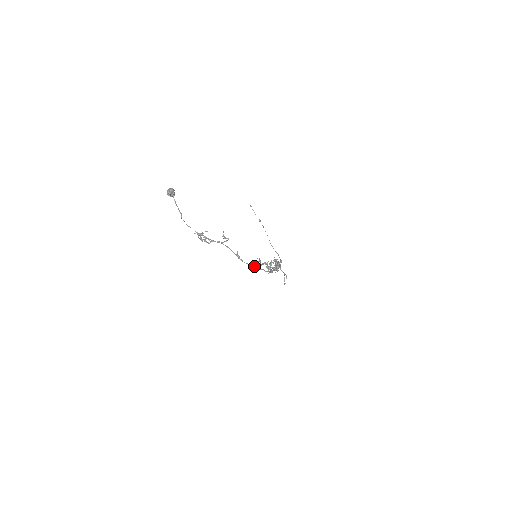
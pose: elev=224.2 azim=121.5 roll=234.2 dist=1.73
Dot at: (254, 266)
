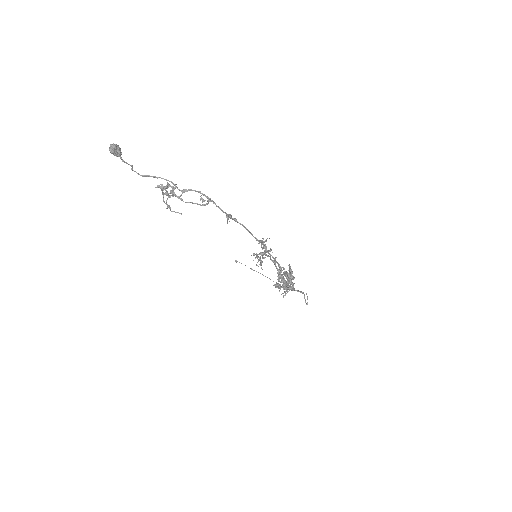
Dot at: (256, 238)
